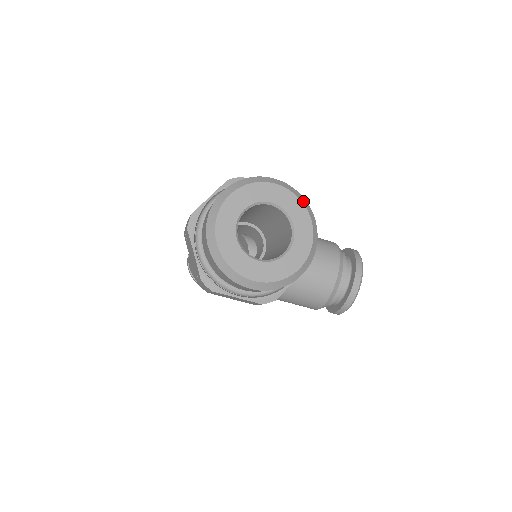
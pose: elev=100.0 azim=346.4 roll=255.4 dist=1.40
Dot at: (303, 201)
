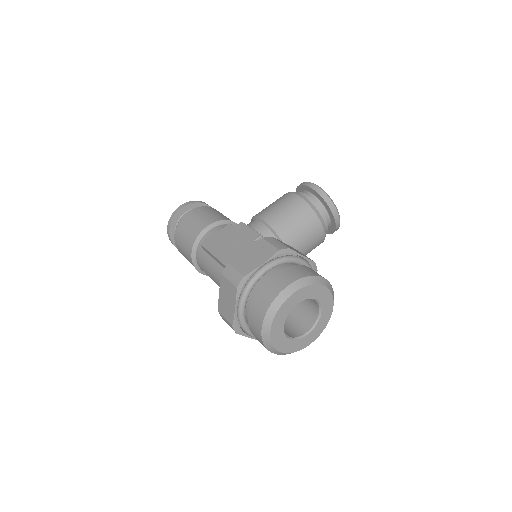
Dot at: (313, 281)
